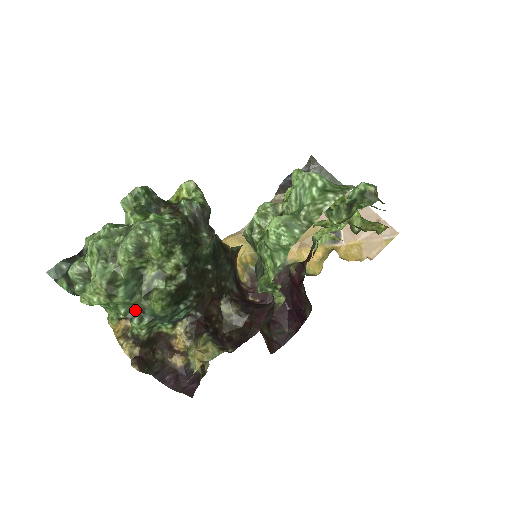
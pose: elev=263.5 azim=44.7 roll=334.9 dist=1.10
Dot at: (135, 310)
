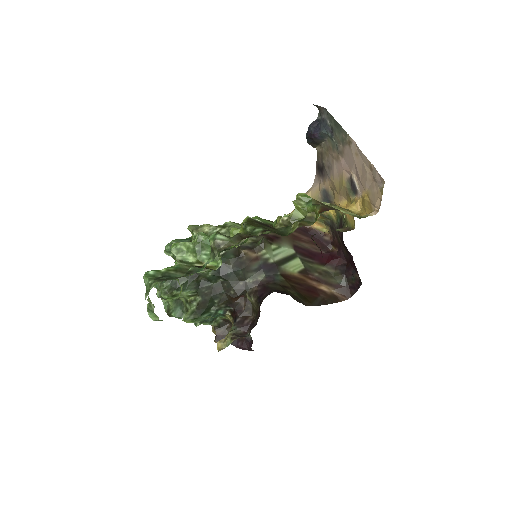
Dot at: occluded
